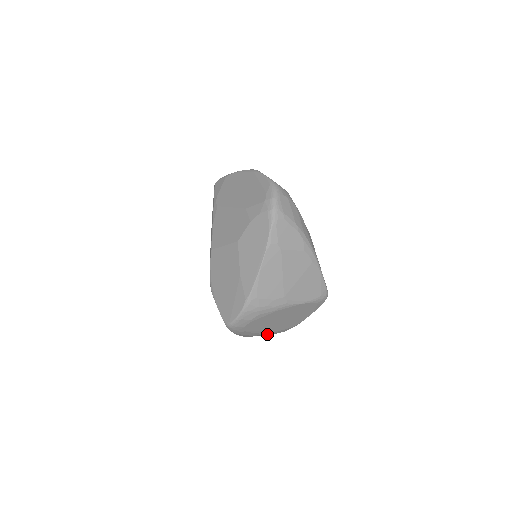
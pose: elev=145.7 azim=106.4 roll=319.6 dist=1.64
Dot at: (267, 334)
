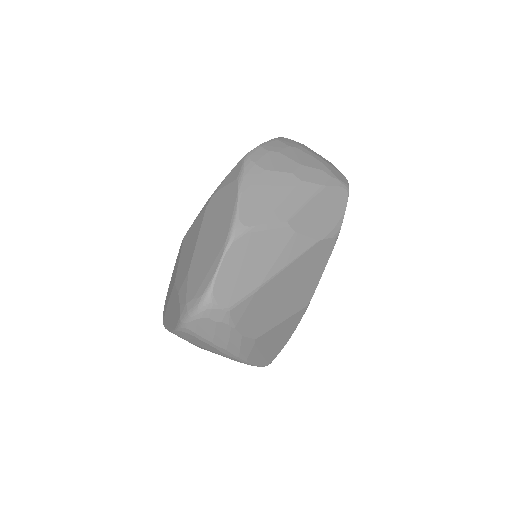
Dot at: occluded
